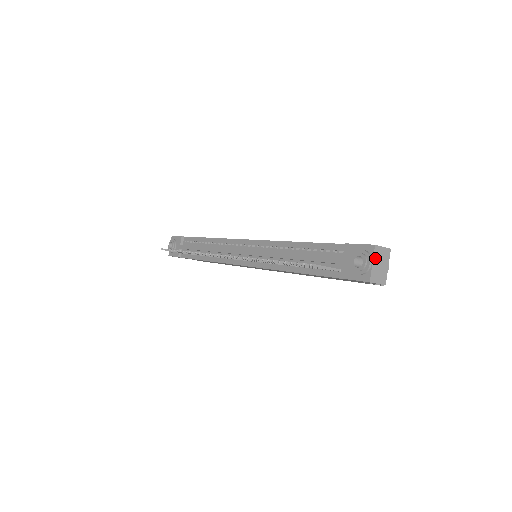
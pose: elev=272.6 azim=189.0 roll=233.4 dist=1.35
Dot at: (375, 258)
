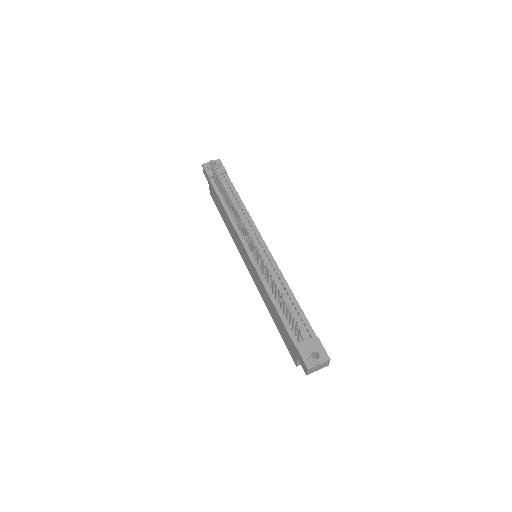
Dot at: (323, 363)
